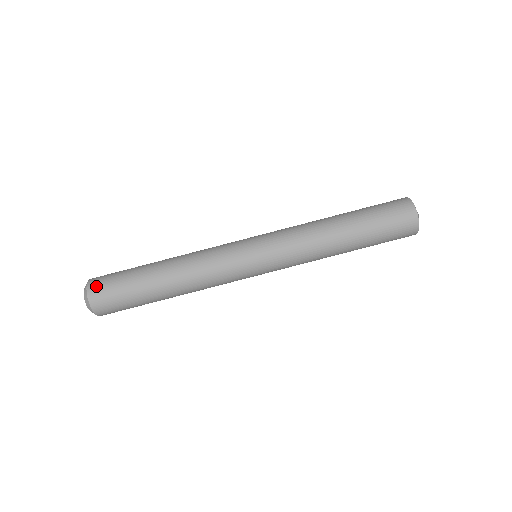
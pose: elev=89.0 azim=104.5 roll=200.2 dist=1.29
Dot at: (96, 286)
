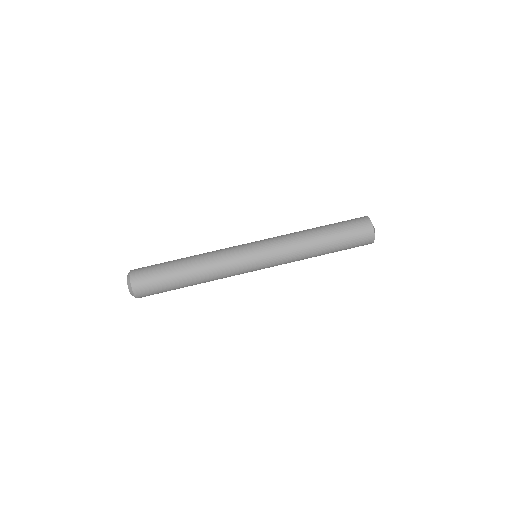
Dot at: (138, 268)
